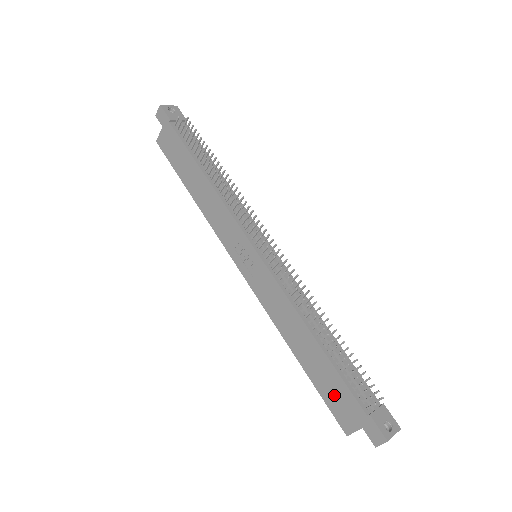
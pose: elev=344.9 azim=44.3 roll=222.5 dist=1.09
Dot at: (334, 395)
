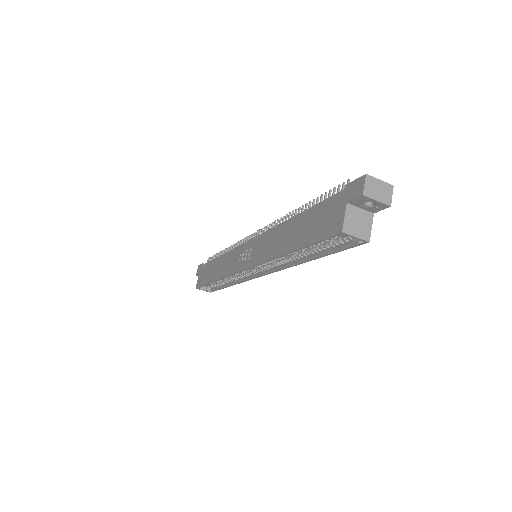
Dot at: (319, 223)
